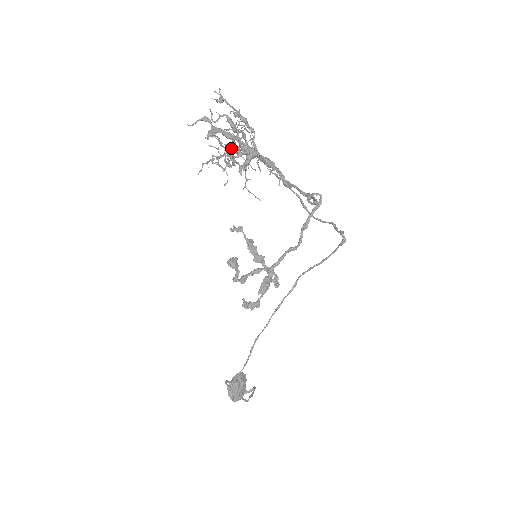
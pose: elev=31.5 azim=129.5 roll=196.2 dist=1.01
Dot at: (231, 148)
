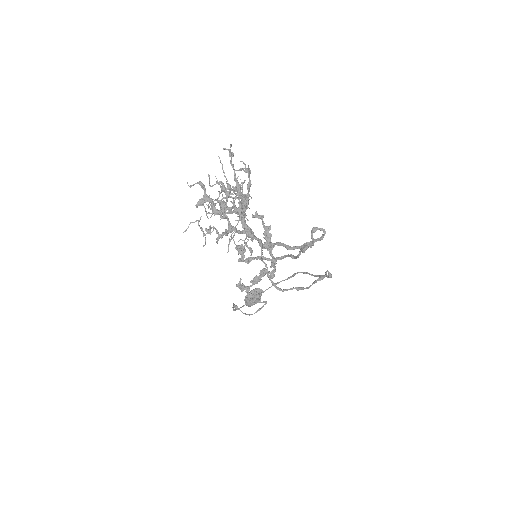
Dot at: (223, 208)
